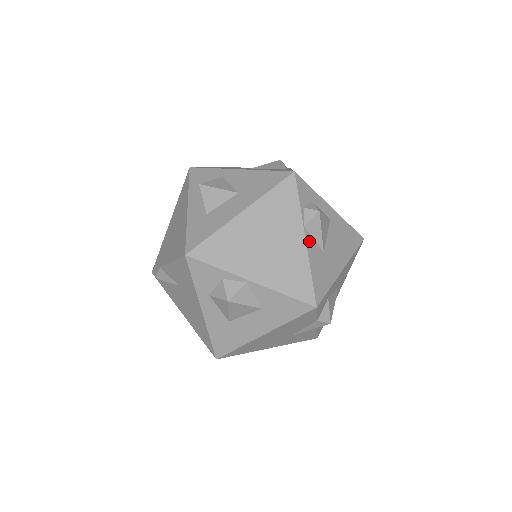
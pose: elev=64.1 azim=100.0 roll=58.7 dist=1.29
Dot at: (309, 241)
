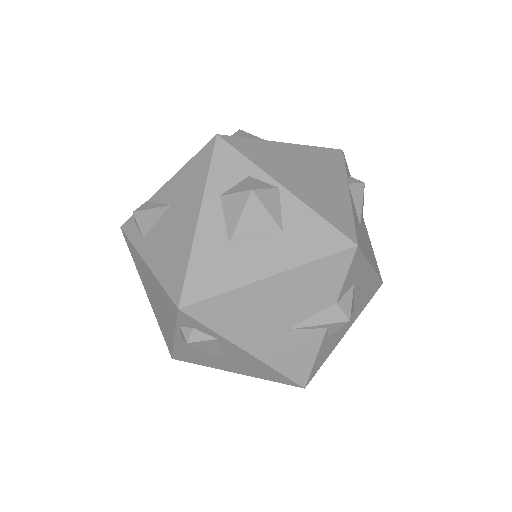
Dot at: (351, 198)
